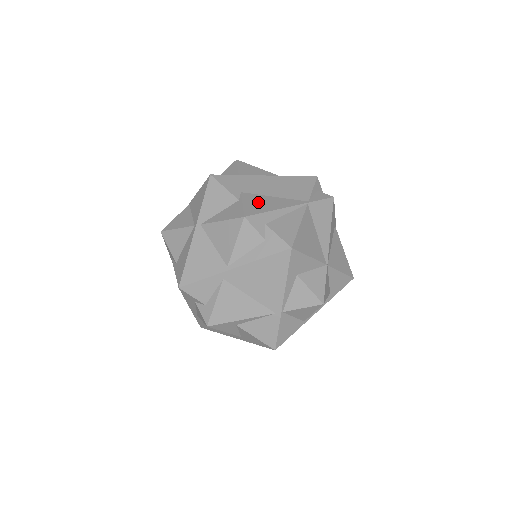
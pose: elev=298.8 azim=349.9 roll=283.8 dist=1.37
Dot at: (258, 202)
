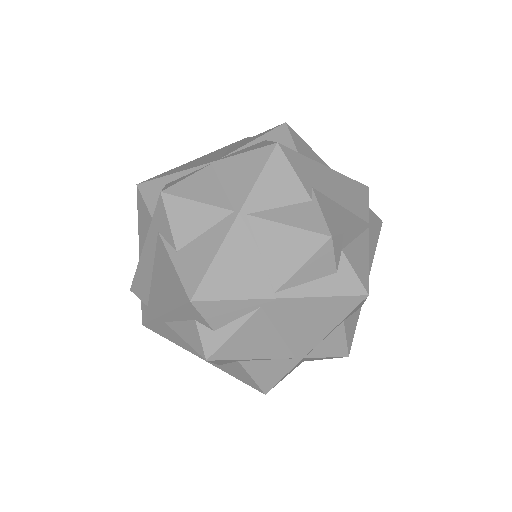
Dot at: (333, 211)
